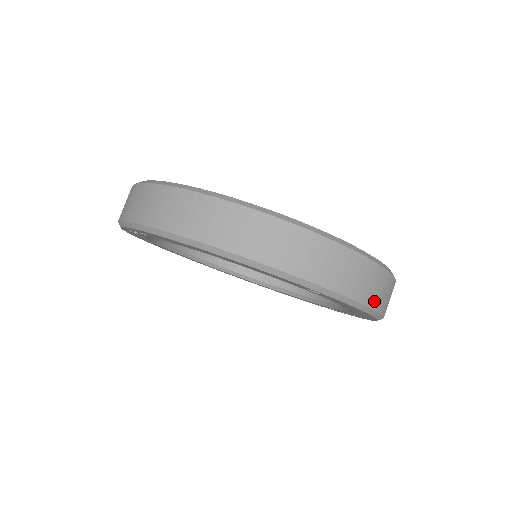
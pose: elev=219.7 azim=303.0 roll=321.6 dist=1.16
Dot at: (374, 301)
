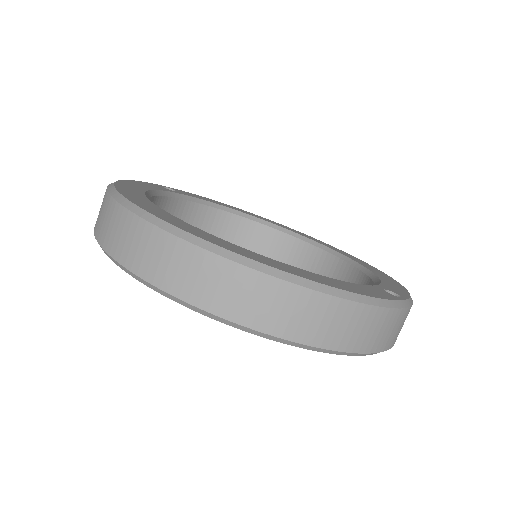
Dot at: occluded
